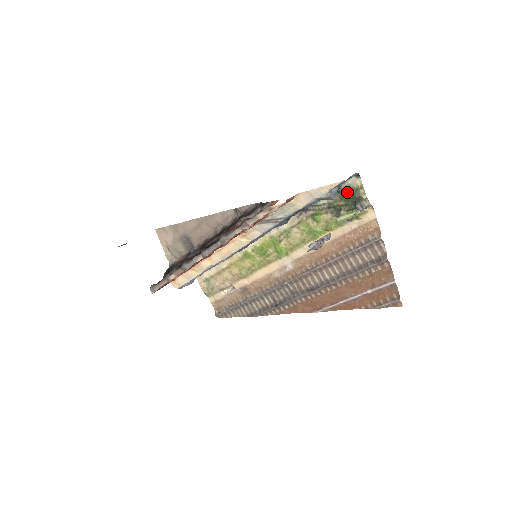
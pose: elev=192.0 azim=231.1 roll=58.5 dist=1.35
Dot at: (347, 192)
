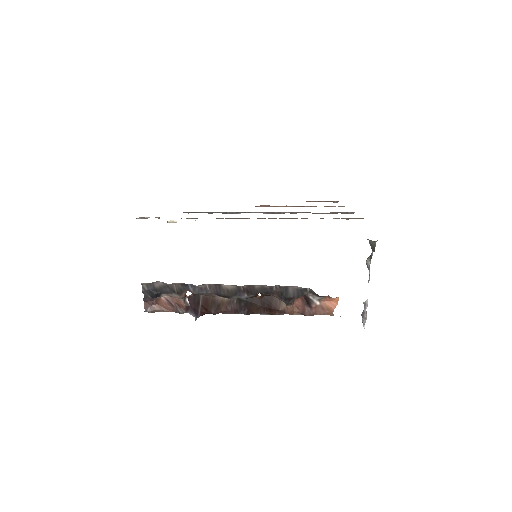
Dot at: occluded
